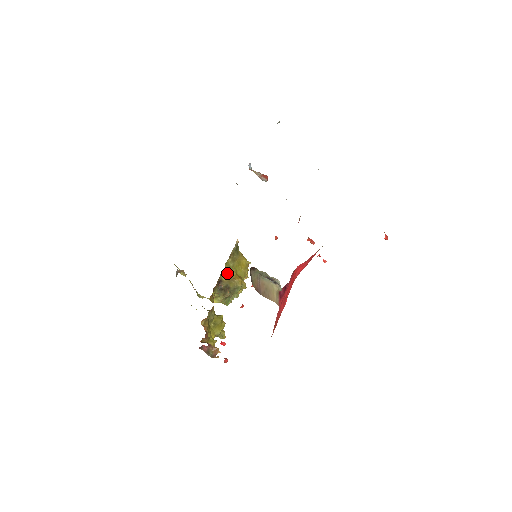
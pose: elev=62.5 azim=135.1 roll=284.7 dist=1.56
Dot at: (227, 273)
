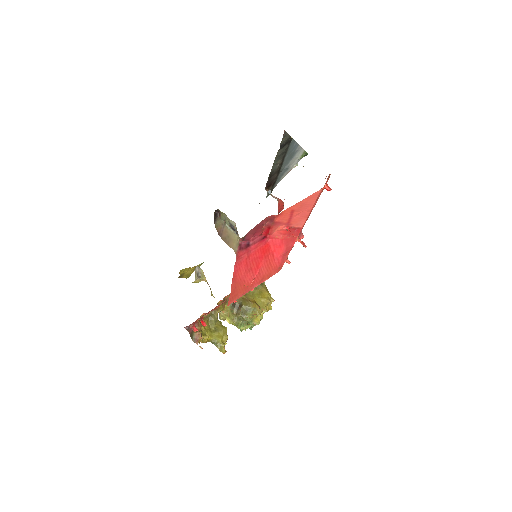
Dot at: occluded
